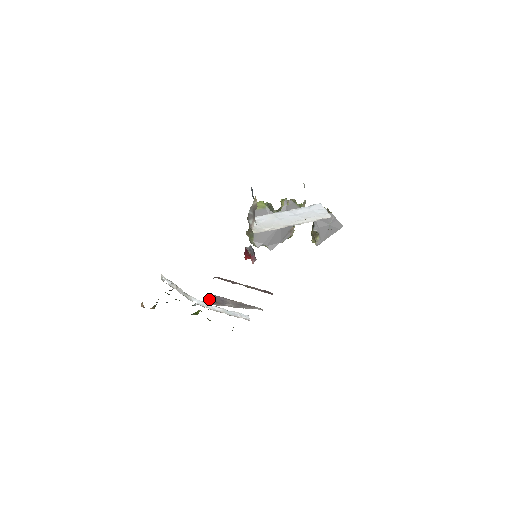
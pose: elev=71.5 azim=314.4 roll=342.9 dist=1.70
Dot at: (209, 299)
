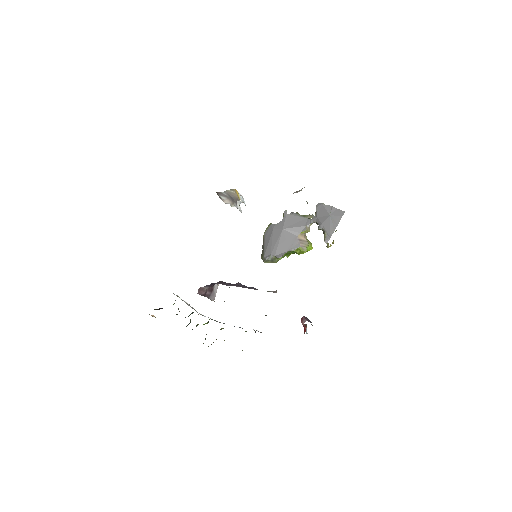
Dot at: (203, 292)
